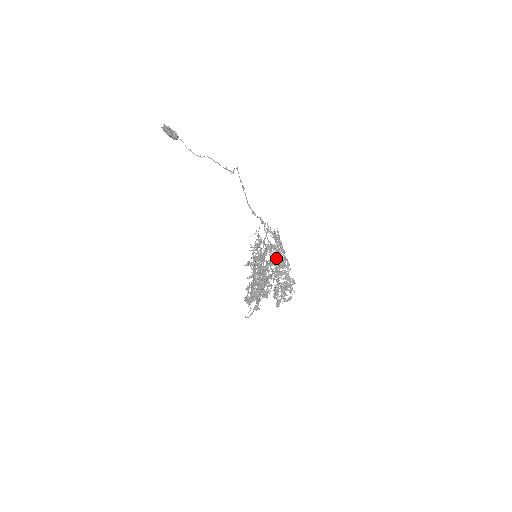
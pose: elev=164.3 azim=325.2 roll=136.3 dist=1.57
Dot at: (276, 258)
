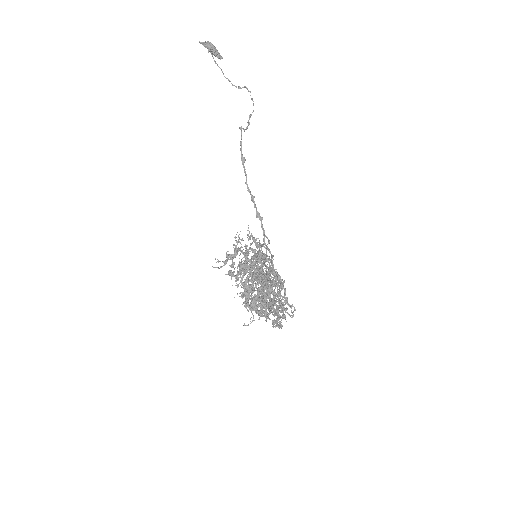
Dot at: (270, 269)
